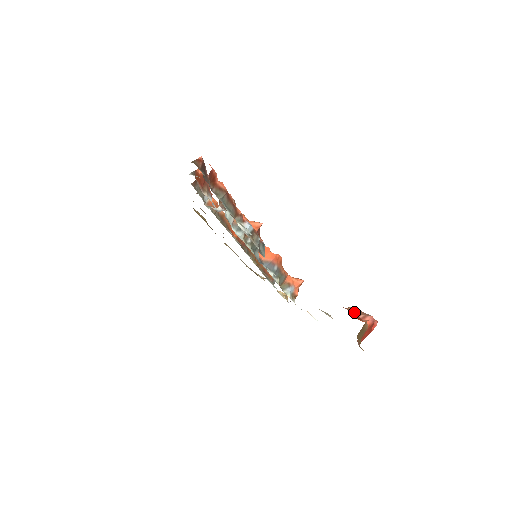
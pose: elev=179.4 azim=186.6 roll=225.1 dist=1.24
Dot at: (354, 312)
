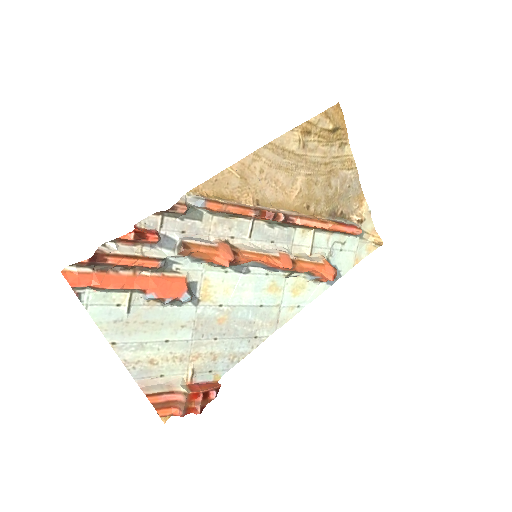
Dot at: (180, 399)
